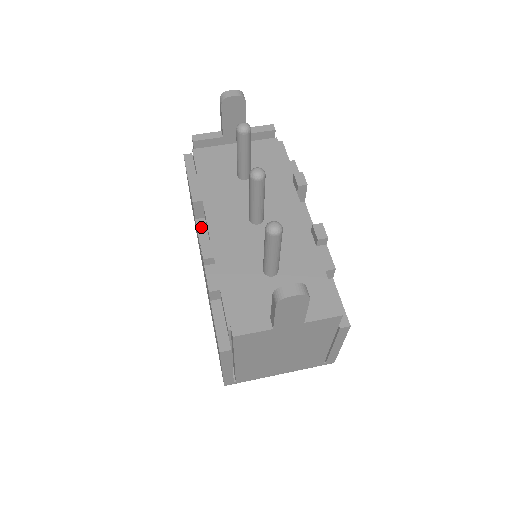
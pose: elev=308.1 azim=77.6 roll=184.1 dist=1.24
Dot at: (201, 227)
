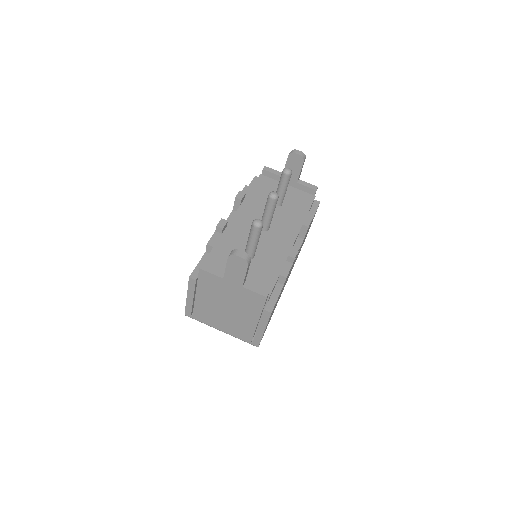
Dot at: (232, 216)
